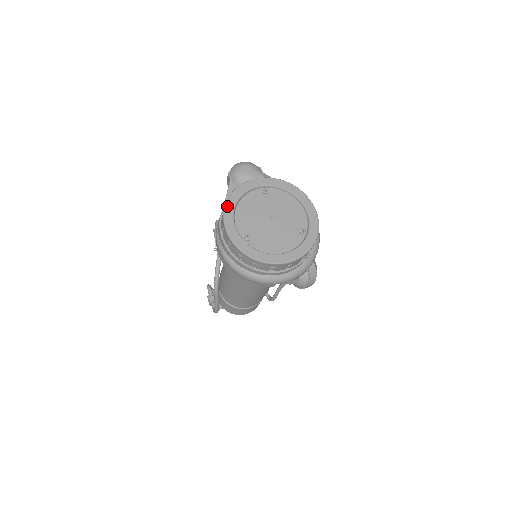
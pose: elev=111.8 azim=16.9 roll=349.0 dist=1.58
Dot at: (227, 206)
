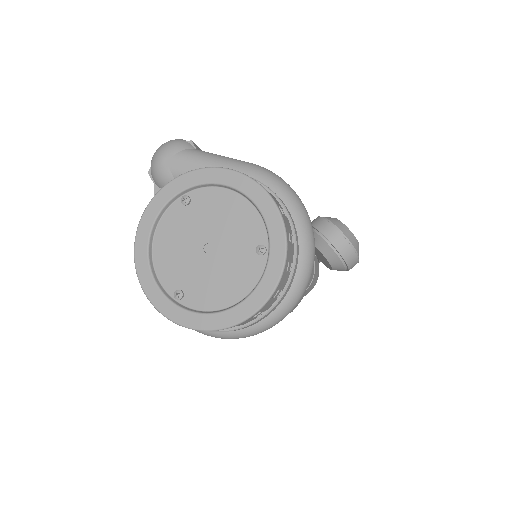
Dot at: (136, 253)
